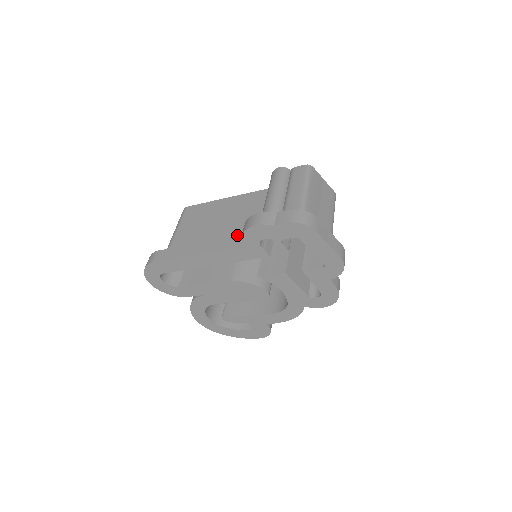
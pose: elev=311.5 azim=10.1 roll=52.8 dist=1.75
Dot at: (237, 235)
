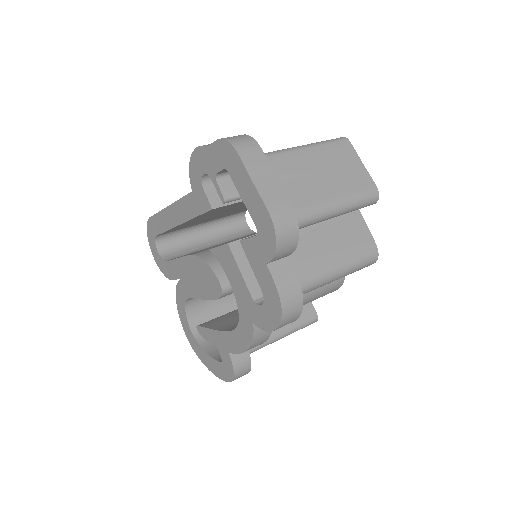
Dot at: occluded
